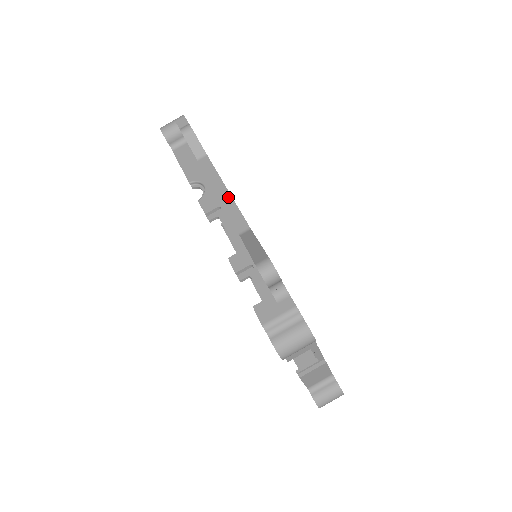
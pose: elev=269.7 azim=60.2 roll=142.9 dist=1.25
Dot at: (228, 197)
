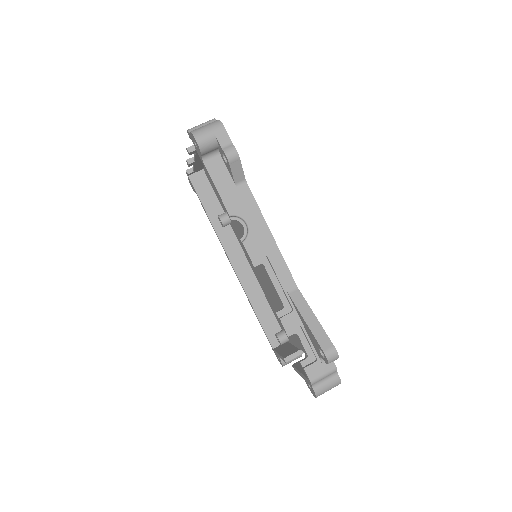
Dot at: (274, 246)
